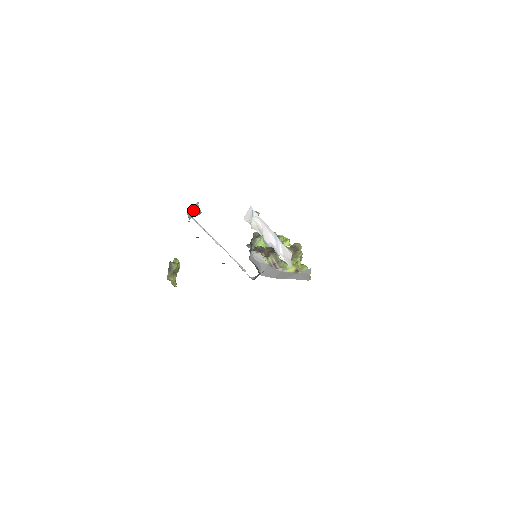
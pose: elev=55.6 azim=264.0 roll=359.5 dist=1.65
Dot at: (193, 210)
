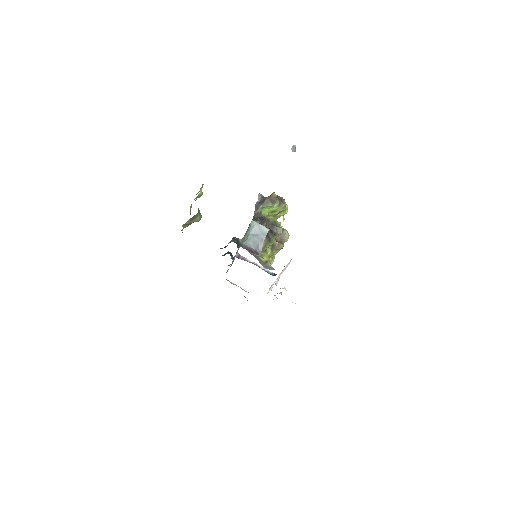
Dot at: (258, 235)
